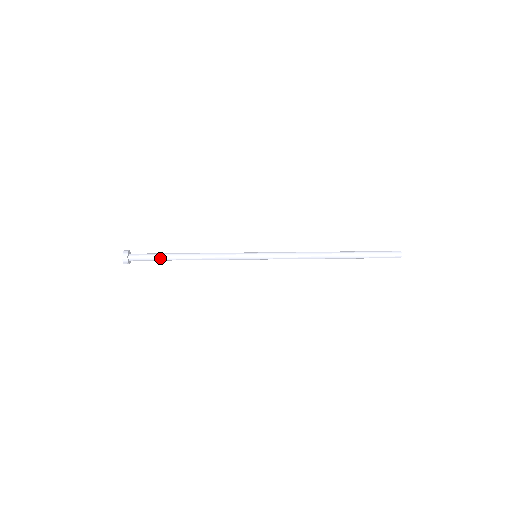
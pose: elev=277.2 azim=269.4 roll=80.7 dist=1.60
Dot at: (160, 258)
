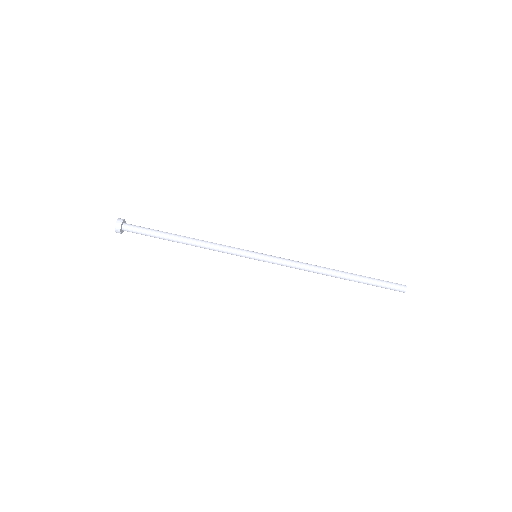
Dot at: (155, 236)
